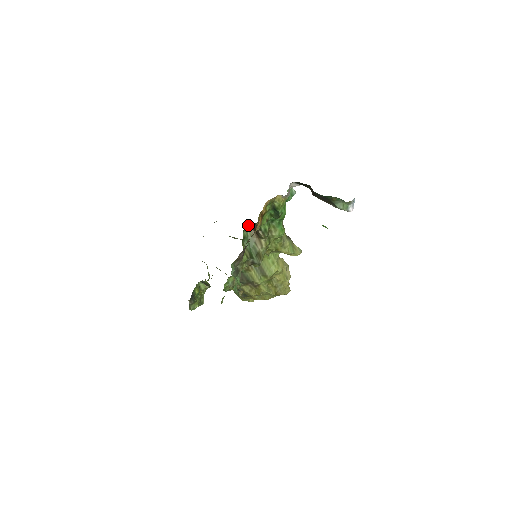
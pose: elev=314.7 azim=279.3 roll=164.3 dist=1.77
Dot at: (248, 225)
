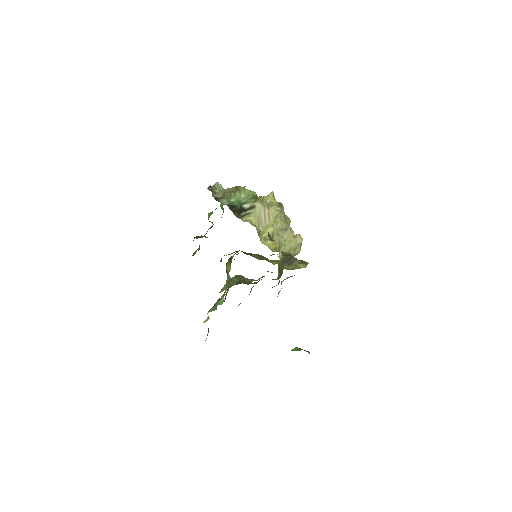
Dot at: occluded
